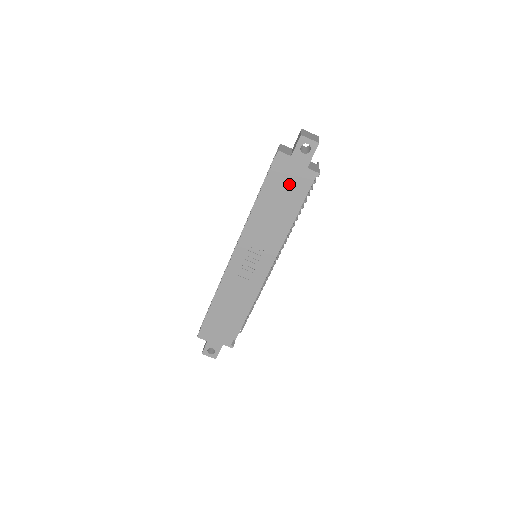
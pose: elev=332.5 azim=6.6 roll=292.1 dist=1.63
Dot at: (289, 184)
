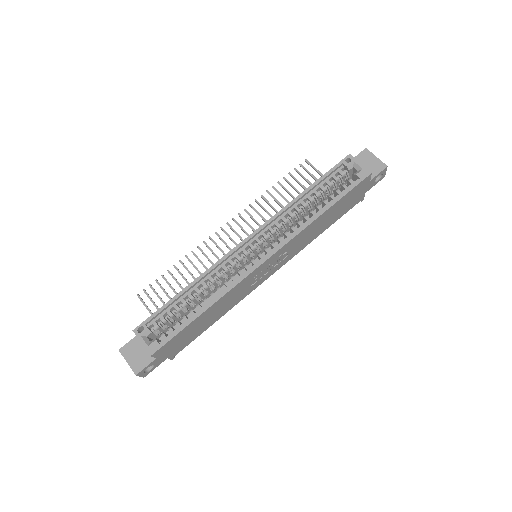
Dot at: (349, 203)
